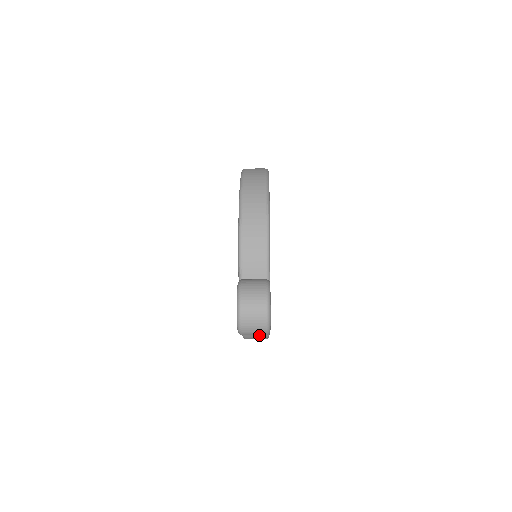
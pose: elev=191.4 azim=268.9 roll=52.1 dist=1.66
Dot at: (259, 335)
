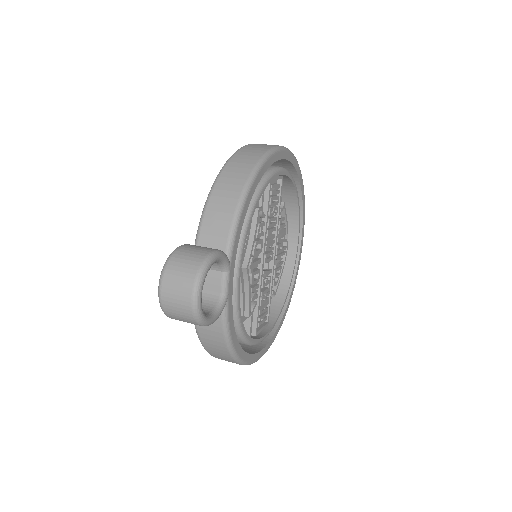
Dot at: (219, 346)
